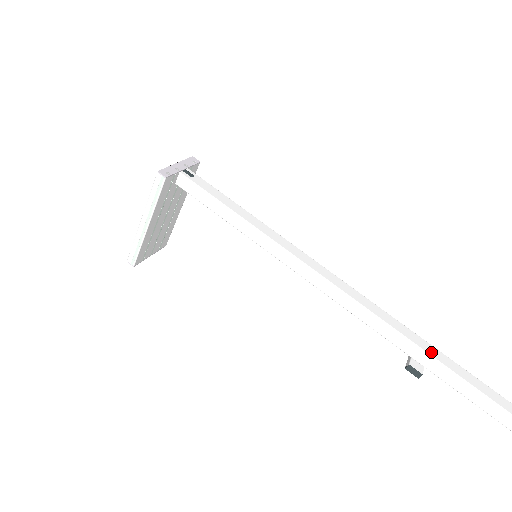
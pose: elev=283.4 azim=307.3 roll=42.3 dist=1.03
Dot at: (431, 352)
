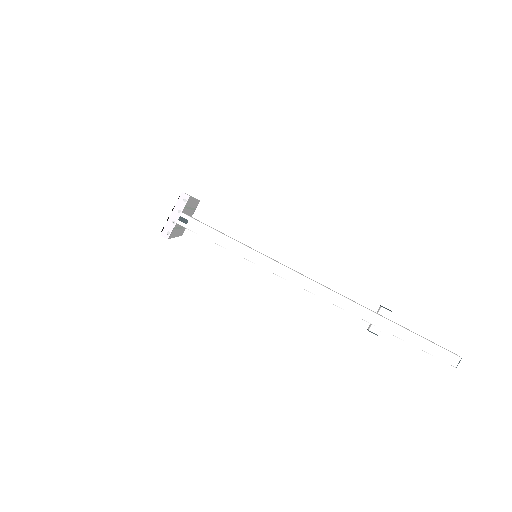
Dot at: (384, 327)
